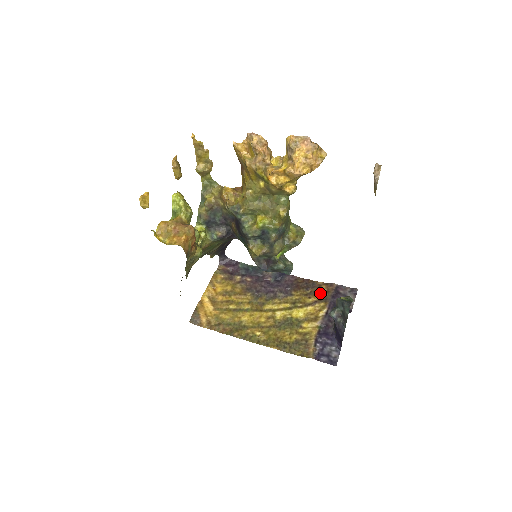
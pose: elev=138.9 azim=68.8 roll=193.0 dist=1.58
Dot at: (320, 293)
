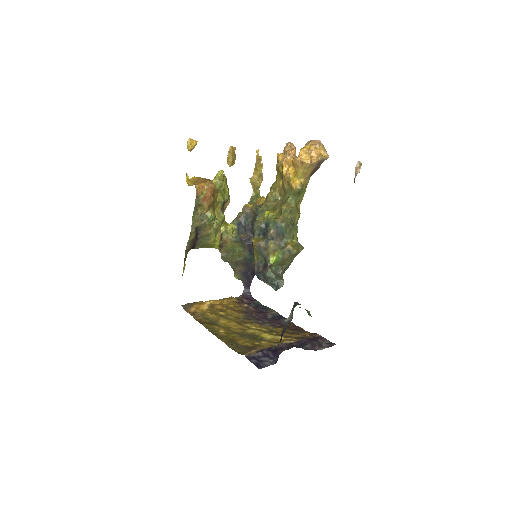
Dot at: (300, 334)
